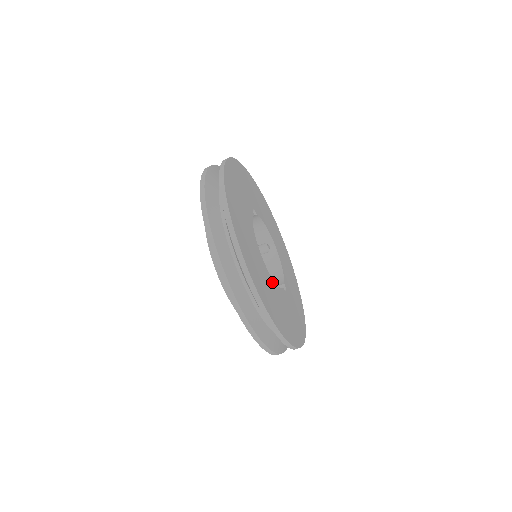
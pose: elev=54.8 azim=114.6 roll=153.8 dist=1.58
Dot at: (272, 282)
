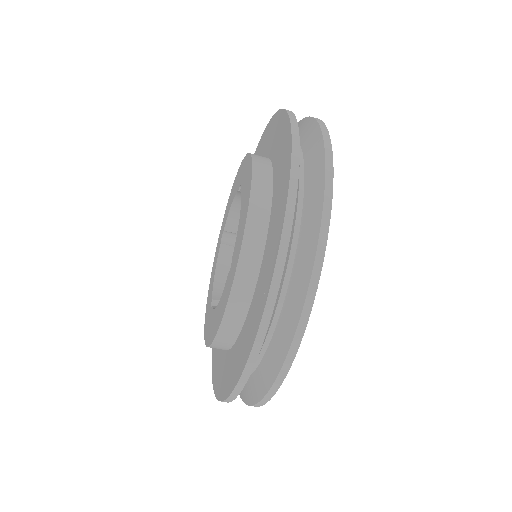
Dot at: occluded
